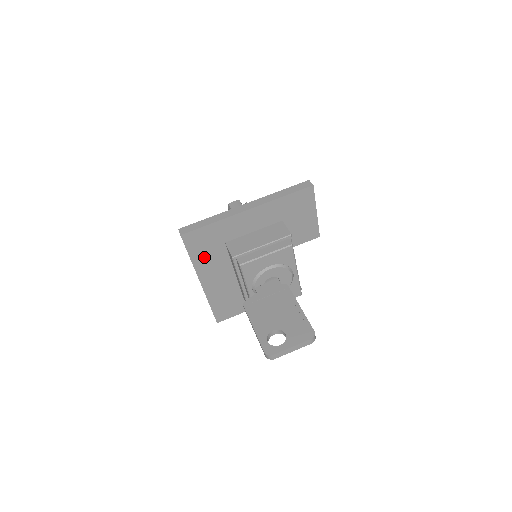
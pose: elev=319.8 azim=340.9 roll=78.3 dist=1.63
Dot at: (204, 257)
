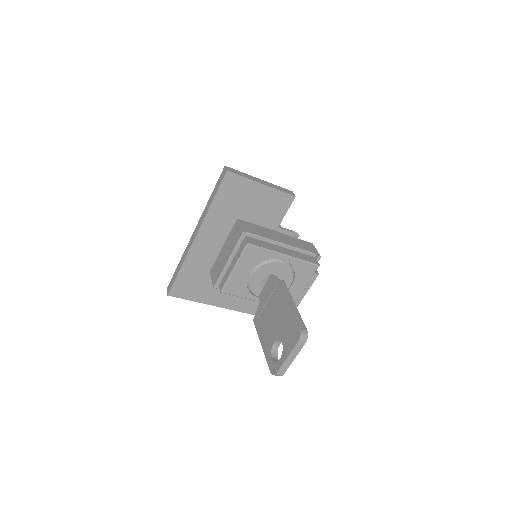
Dot at: (208, 293)
